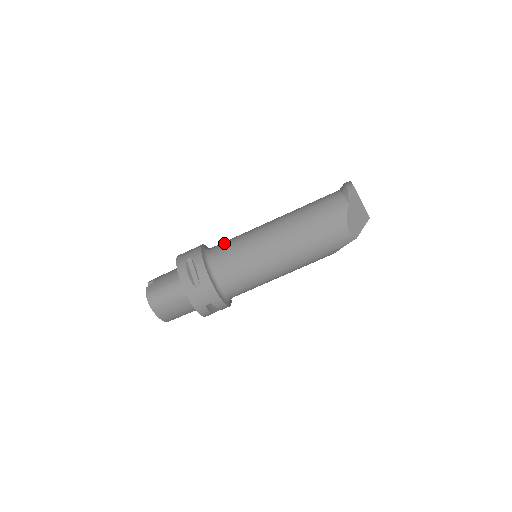
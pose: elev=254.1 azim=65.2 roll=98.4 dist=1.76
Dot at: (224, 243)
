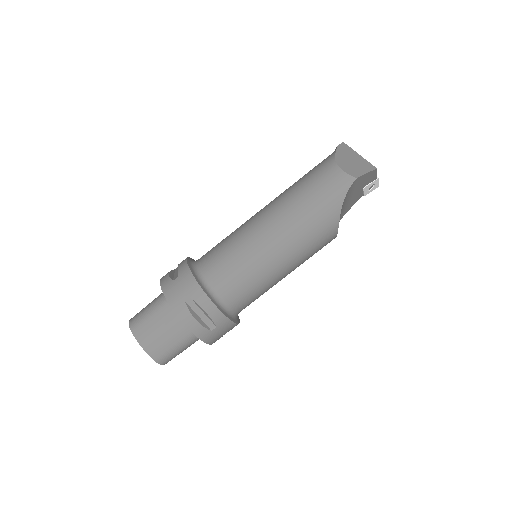
Dot at: occluded
